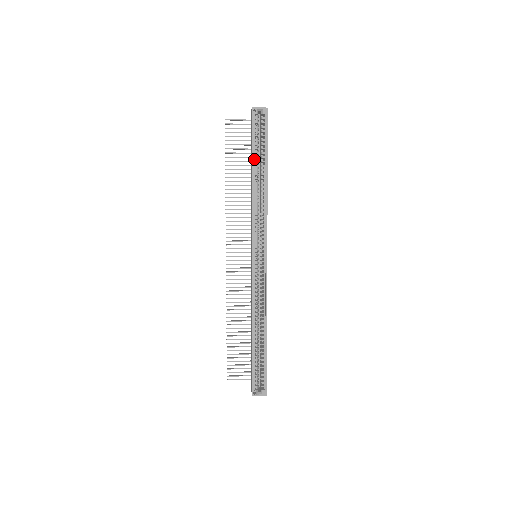
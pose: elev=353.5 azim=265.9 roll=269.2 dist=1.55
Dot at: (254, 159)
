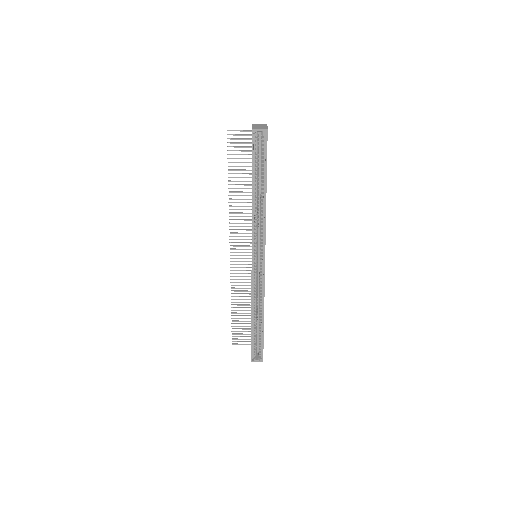
Dot at: (254, 177)
